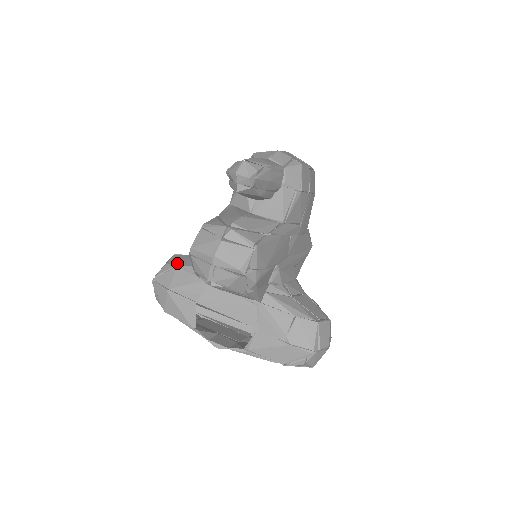
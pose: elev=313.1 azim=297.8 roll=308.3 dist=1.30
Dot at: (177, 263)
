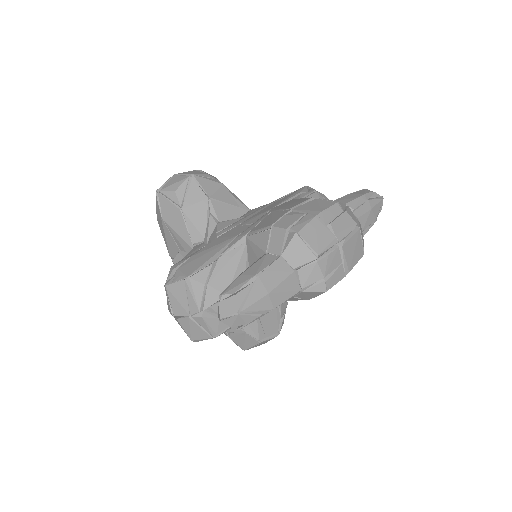
Dot at: (183, 204)
